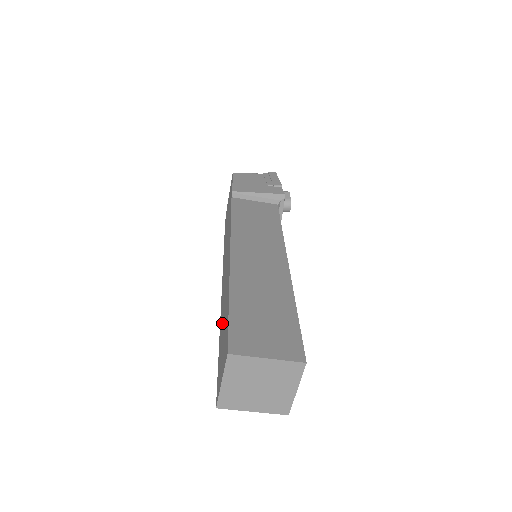
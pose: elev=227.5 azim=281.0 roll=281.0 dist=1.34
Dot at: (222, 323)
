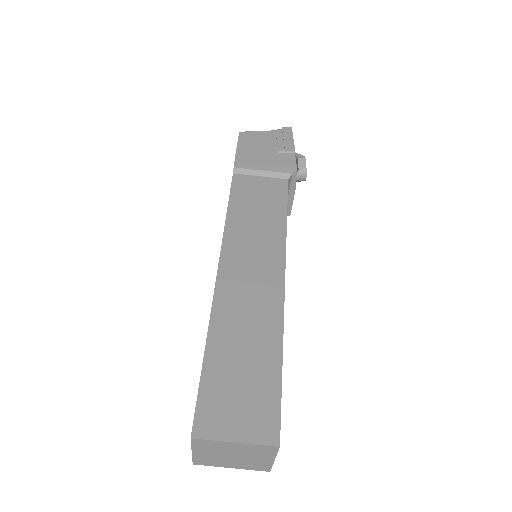
Dot at: occluded
